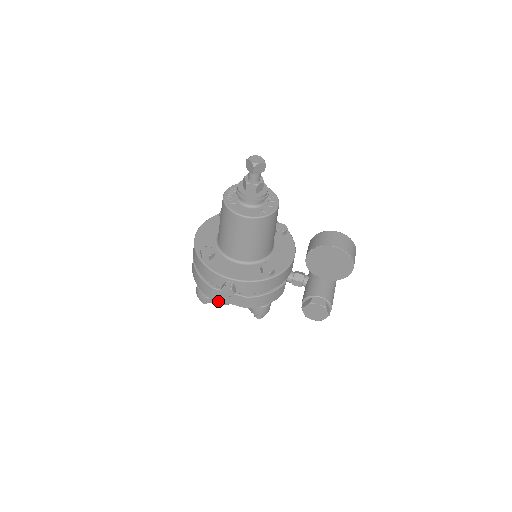
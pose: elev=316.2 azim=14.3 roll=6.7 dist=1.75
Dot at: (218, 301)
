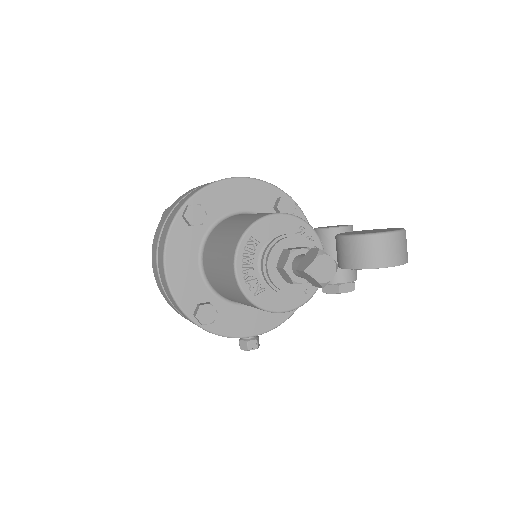
Dot at: occluded
